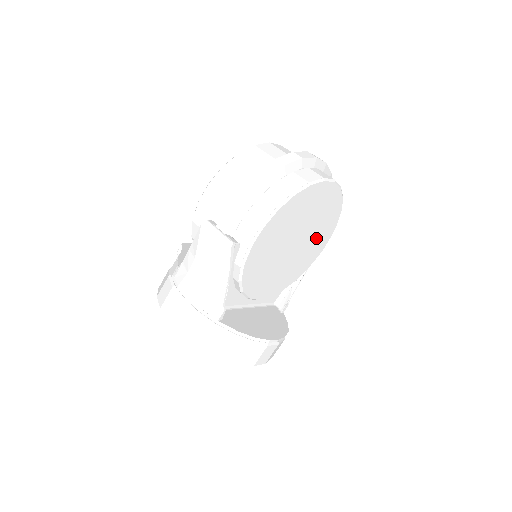
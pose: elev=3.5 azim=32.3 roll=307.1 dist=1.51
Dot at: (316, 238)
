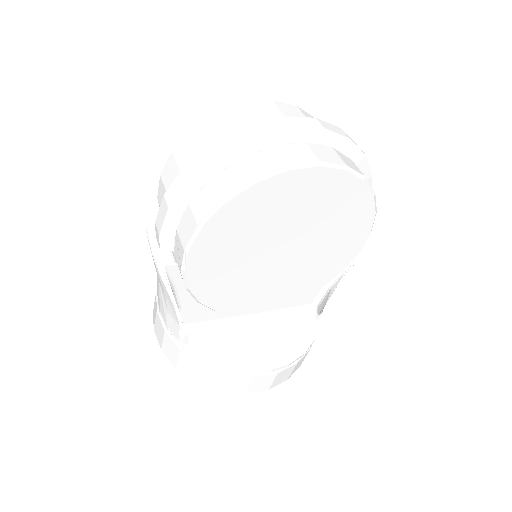
Dot at: (334, 236)
